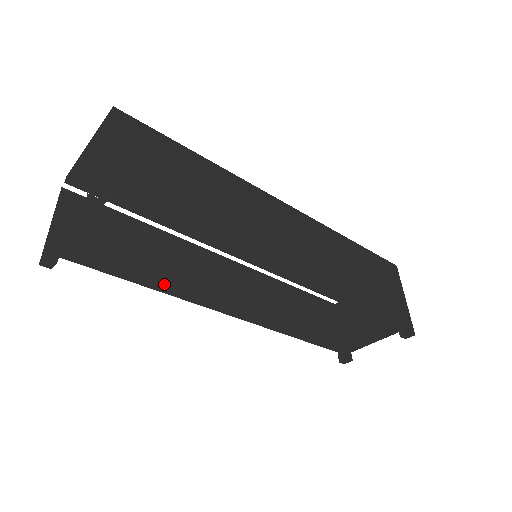
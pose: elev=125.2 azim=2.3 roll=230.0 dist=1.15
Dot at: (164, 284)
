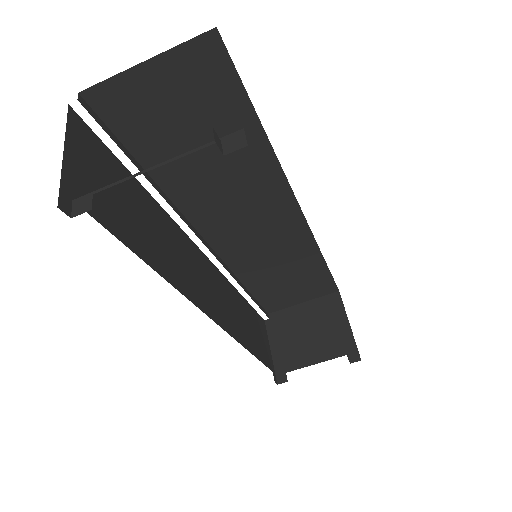
Dot at: (165, 269)
